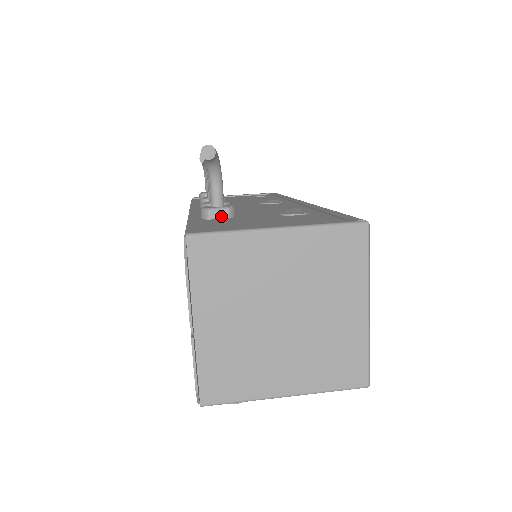
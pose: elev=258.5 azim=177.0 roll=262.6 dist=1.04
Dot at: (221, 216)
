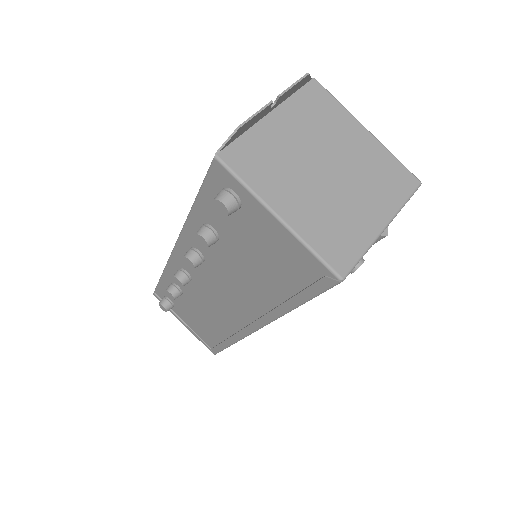
Dot at: occluded
